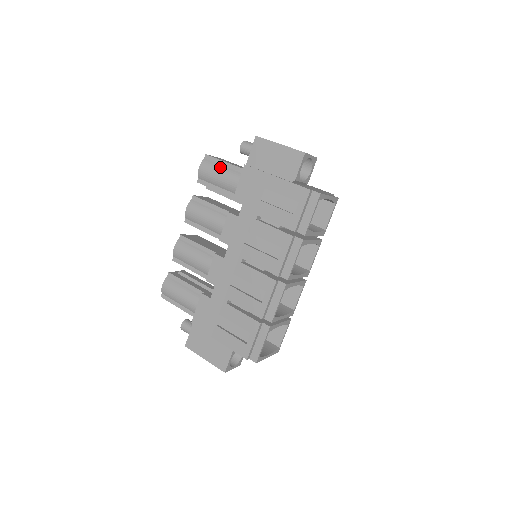
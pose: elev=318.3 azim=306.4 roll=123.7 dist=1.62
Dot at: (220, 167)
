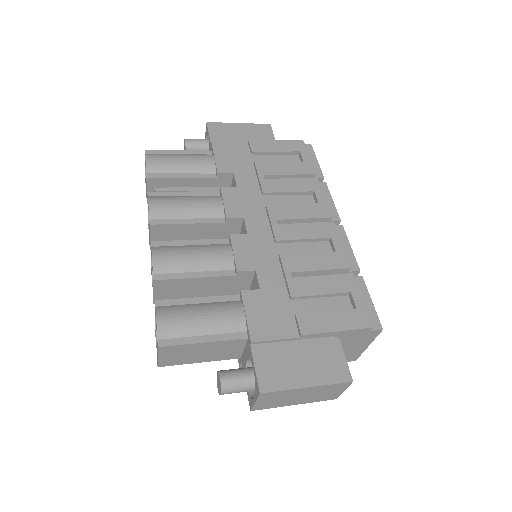
Dot at: (176, 154)
